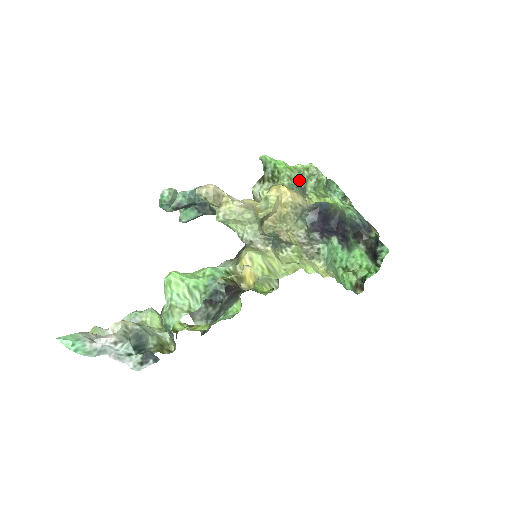
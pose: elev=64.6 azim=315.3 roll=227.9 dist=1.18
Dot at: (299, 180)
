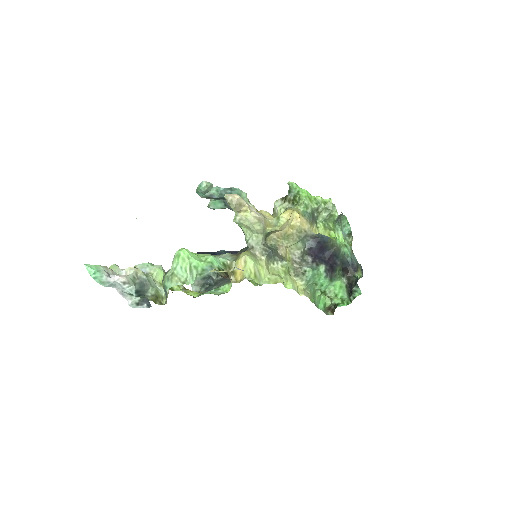
Dot at: (314, 210)
